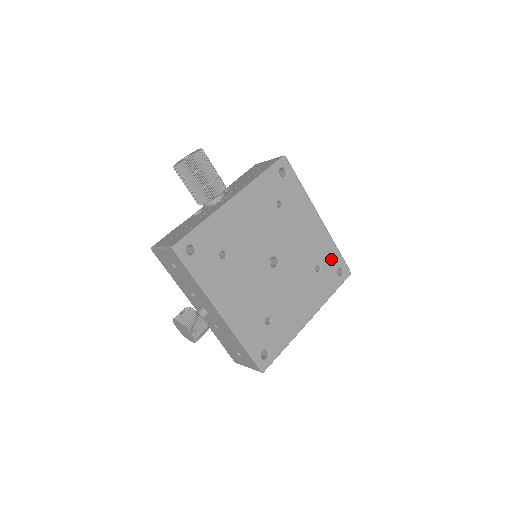
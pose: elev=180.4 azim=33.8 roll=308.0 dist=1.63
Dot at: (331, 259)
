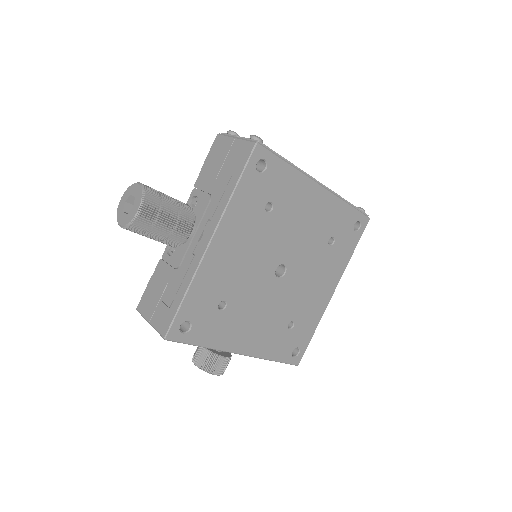
Dot at: (344, 221)
